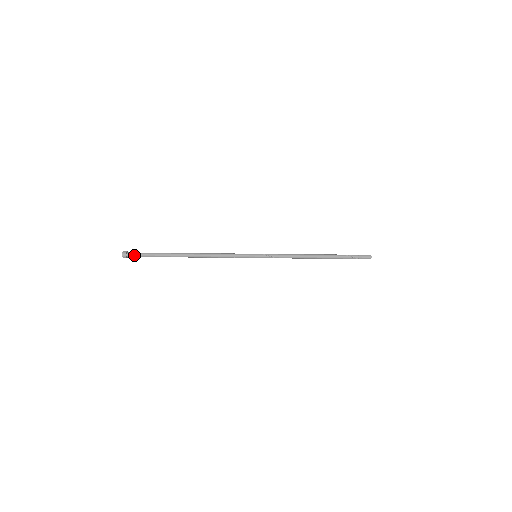
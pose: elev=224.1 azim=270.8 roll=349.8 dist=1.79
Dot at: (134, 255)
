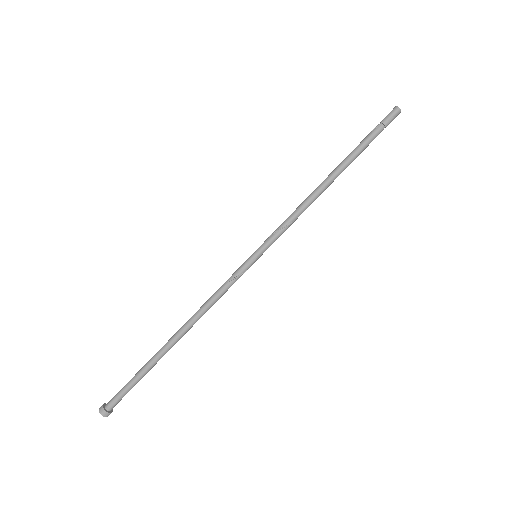
Dot at: (113, 398)
